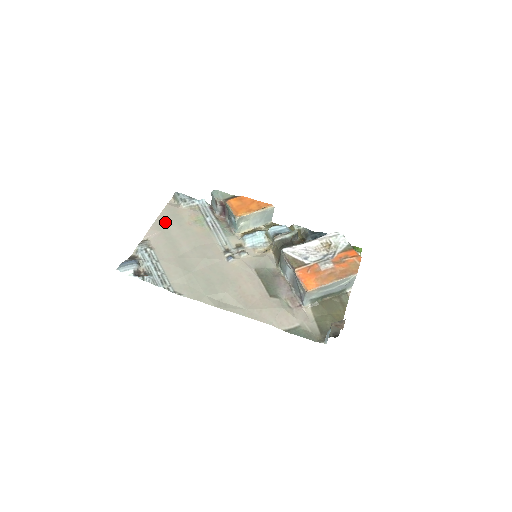
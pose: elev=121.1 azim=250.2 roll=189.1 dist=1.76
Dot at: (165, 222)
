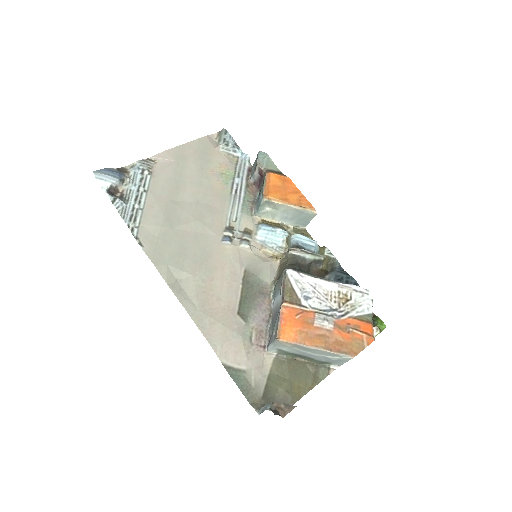
Dot at: (188, 154)
